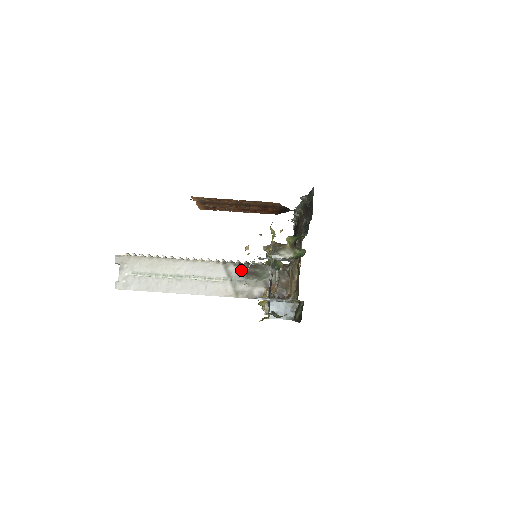
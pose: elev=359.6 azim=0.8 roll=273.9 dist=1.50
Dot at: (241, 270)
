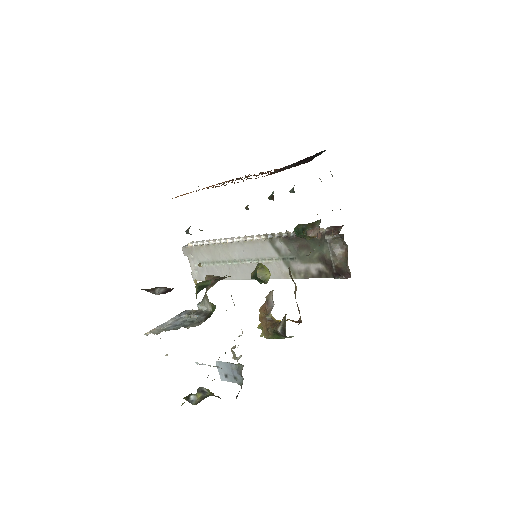
Dot at: (290, 245)
